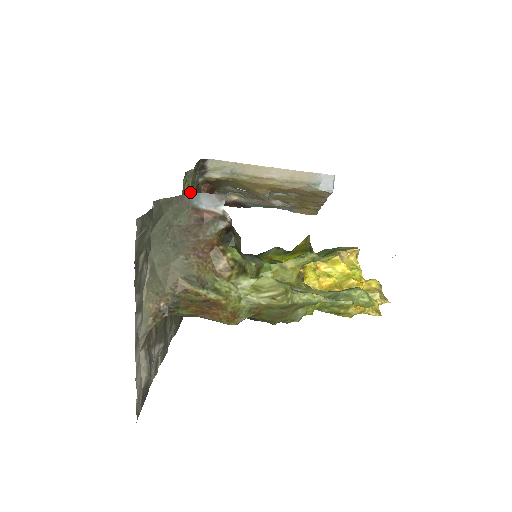
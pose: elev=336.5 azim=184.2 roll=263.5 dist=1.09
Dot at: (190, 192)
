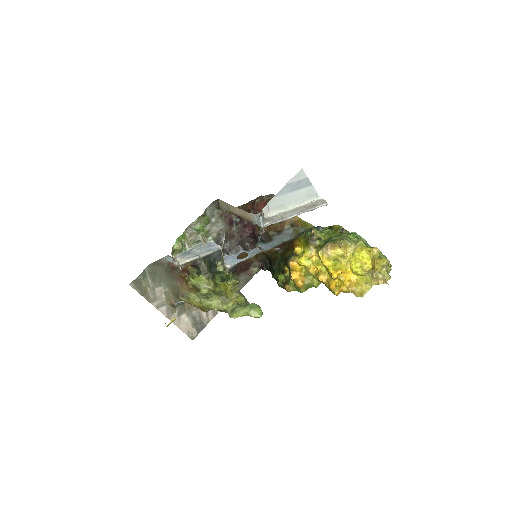
Dot at: (176, 248)
